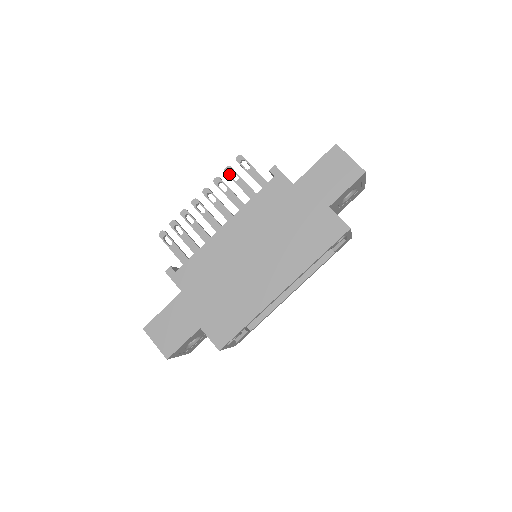
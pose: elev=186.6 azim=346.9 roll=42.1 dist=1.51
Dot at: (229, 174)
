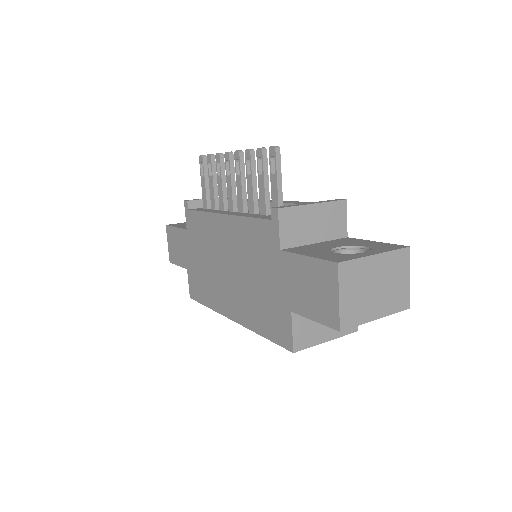
Dot at: (258, 159)
